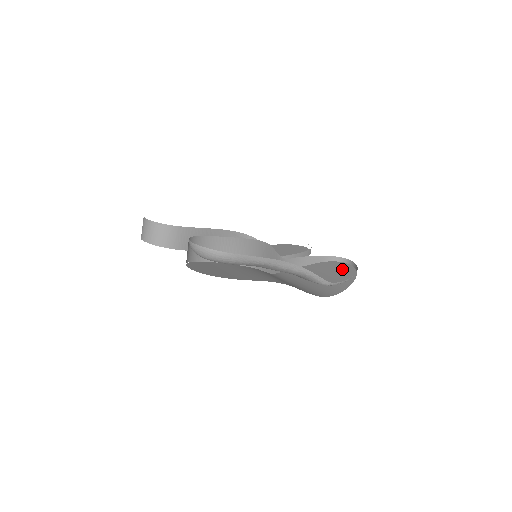
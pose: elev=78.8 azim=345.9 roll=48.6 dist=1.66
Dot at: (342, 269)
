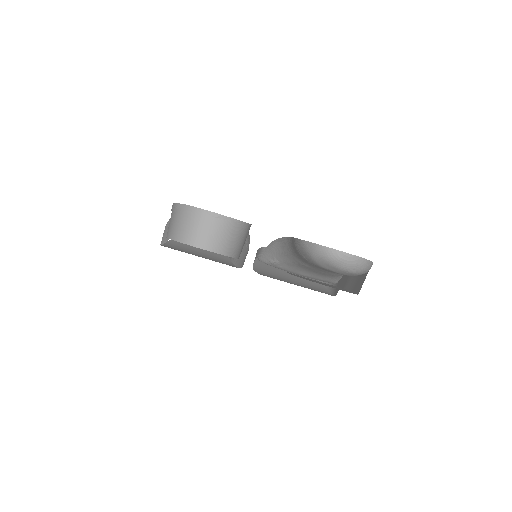
Dot at: occluded
